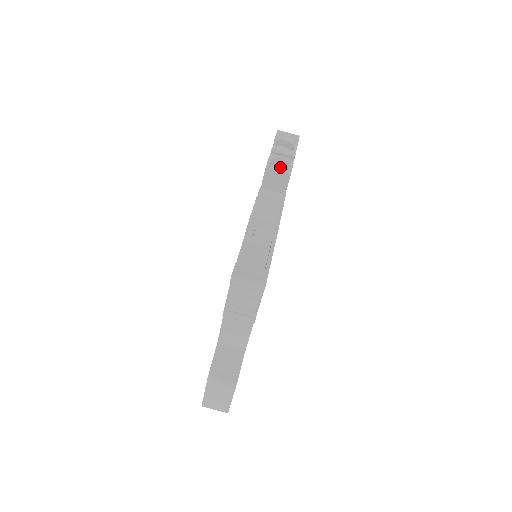
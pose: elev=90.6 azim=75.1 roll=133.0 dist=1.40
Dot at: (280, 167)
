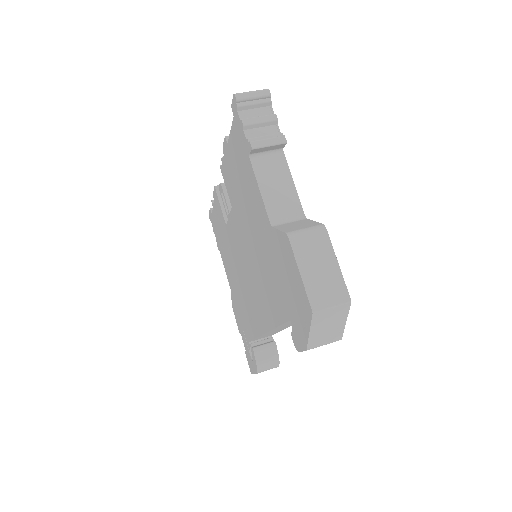
Dot at: occluded
